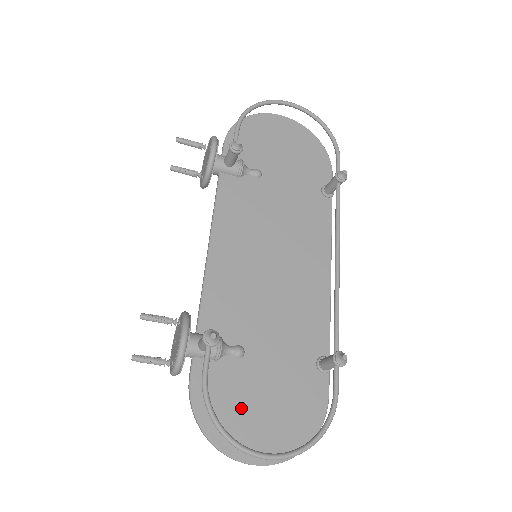
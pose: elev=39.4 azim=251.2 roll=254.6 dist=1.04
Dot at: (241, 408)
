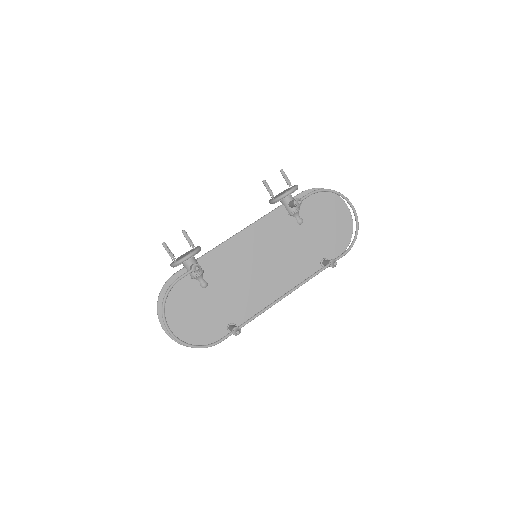
Dot at: (181, 305)
